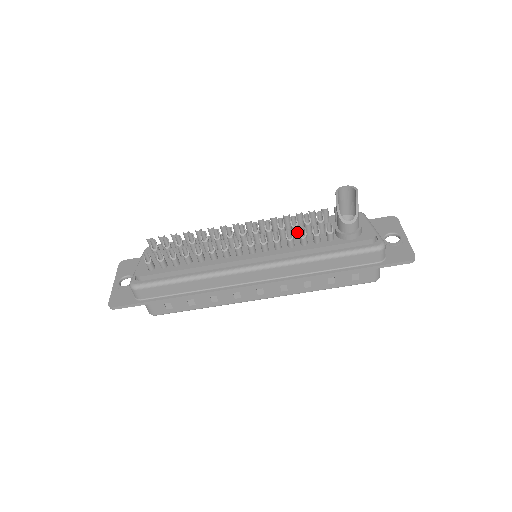
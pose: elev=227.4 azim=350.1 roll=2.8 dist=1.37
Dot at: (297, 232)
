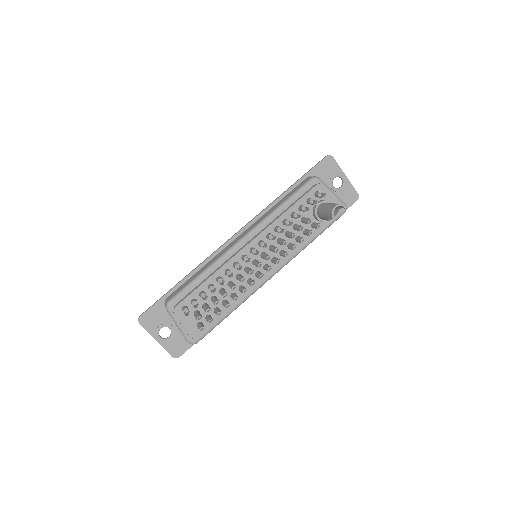
Dot at: occluded
